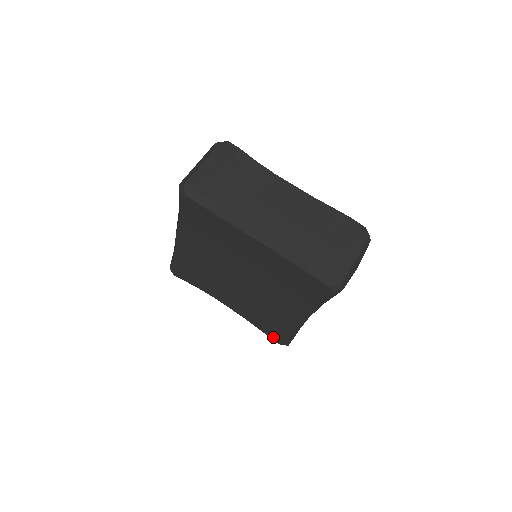
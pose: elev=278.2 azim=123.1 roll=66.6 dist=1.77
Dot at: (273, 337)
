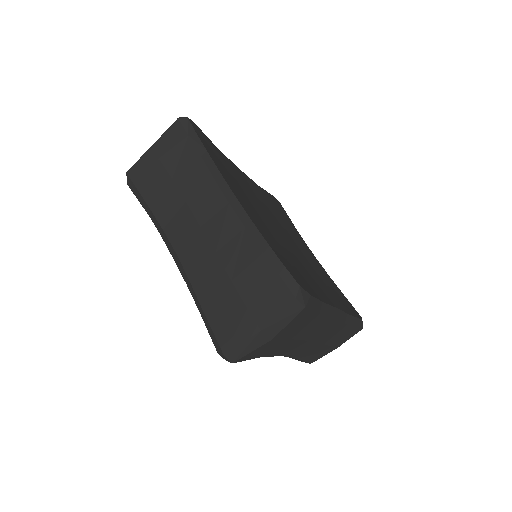
Dot at: occluded
